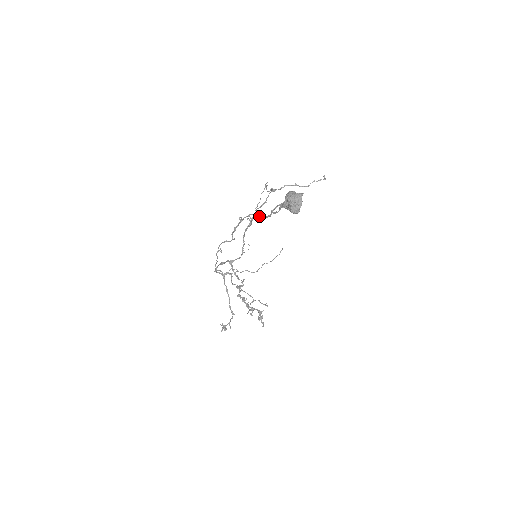
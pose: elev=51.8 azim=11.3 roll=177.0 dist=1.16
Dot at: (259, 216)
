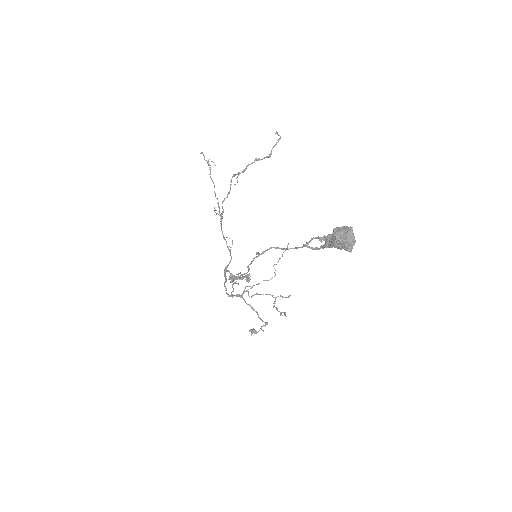
Dot at: (285, 249)
